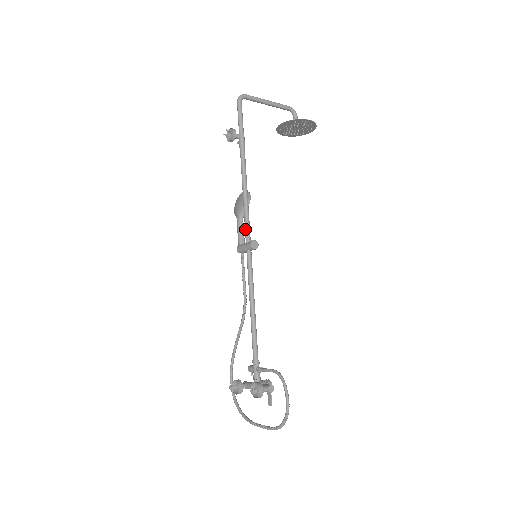
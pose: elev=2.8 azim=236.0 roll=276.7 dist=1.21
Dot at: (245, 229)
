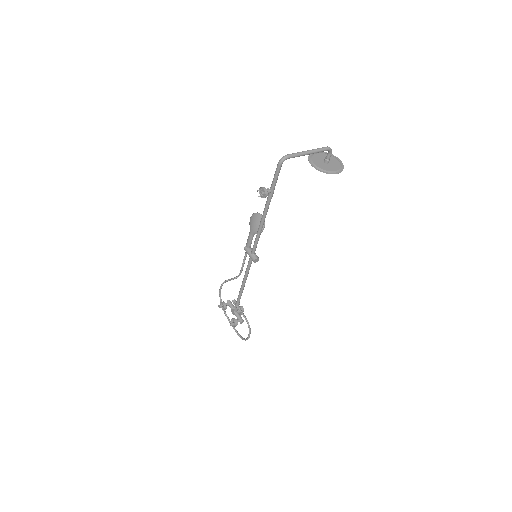
Dot at: (253, 247)
